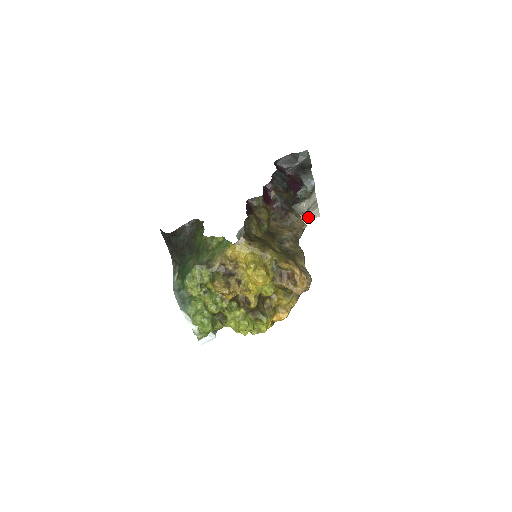
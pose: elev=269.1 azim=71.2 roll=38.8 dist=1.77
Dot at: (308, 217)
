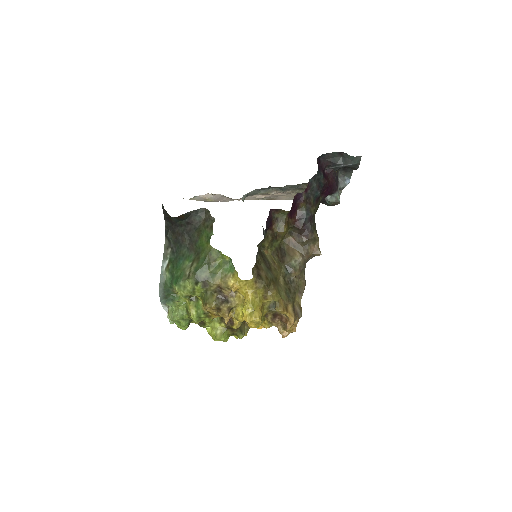
Dot at: occluded
